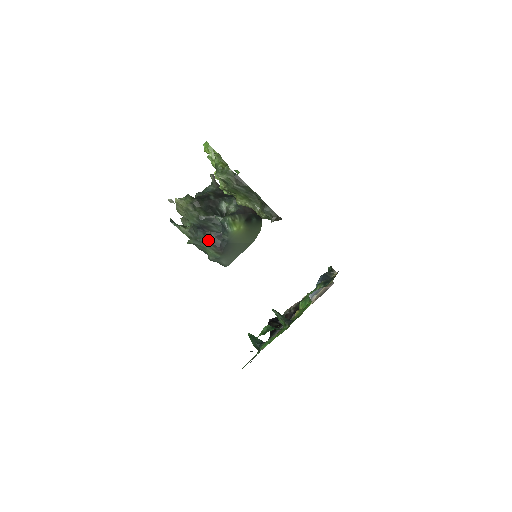
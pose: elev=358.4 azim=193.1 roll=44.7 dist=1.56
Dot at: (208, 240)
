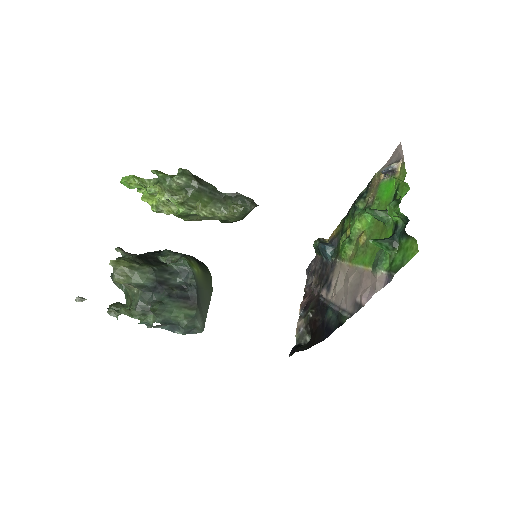
Dot at: (173, 297)
